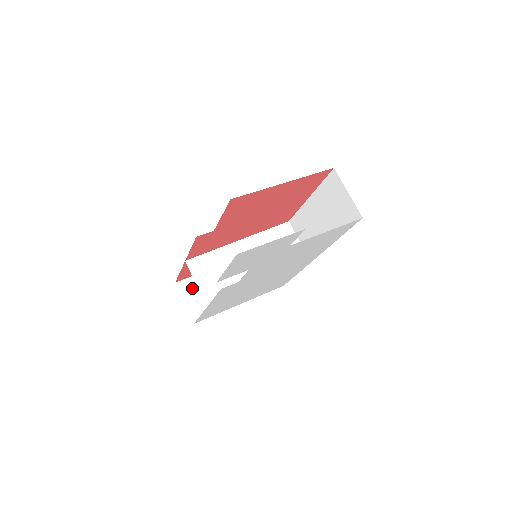
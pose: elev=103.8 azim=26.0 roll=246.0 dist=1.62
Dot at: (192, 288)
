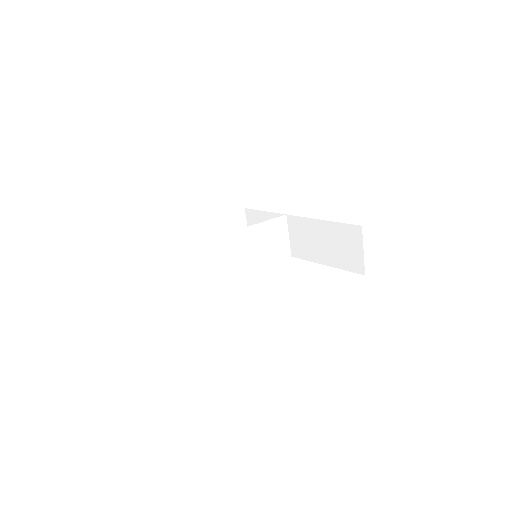
Dot at: (174, 242)
